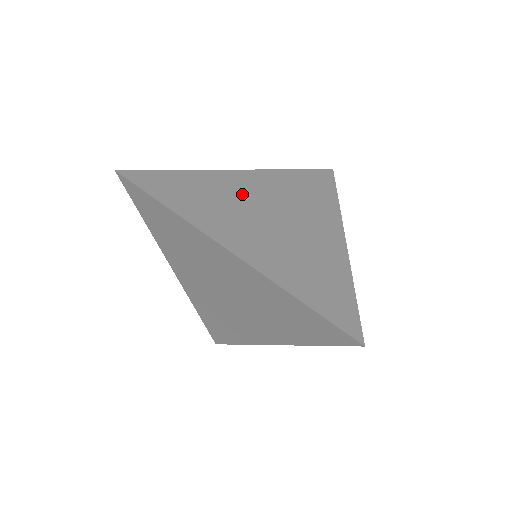
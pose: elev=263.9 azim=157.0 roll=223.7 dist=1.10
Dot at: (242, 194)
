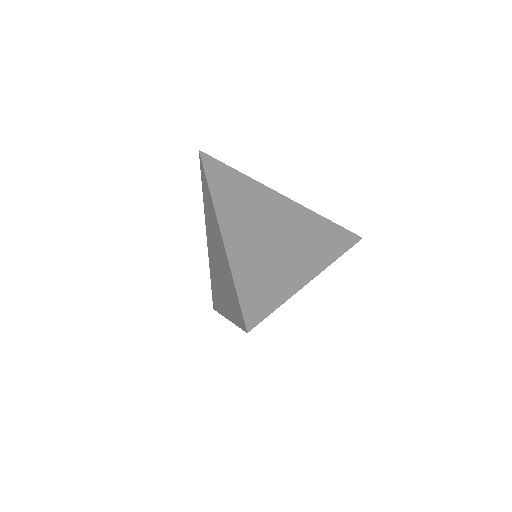
Dot at: (267, 208)
